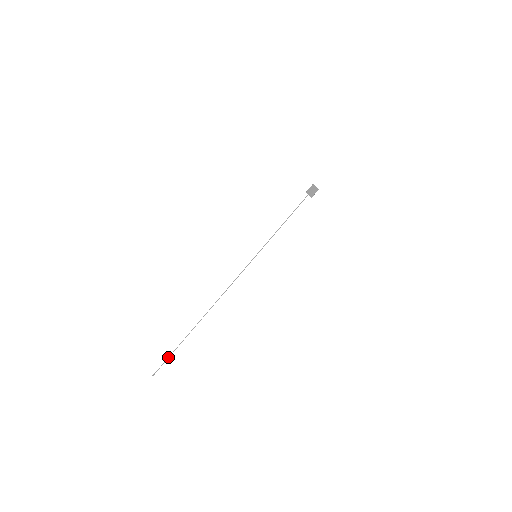
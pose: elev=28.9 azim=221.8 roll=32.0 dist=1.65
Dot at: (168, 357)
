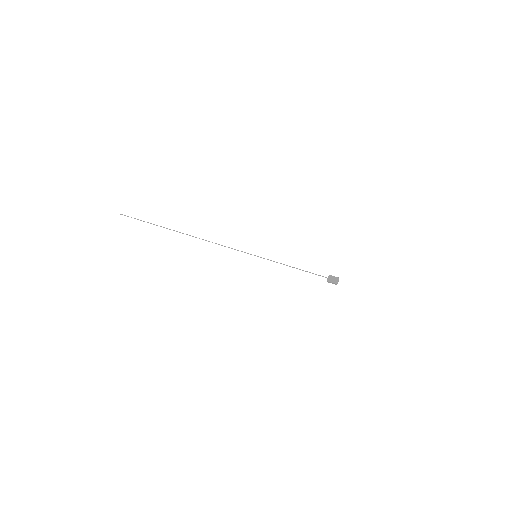
Dot at: (140, 220)
